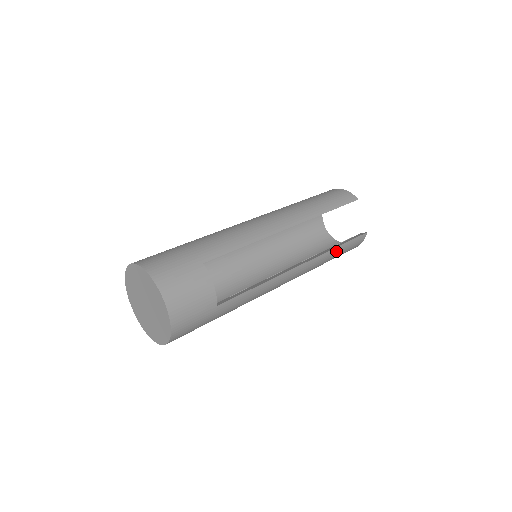
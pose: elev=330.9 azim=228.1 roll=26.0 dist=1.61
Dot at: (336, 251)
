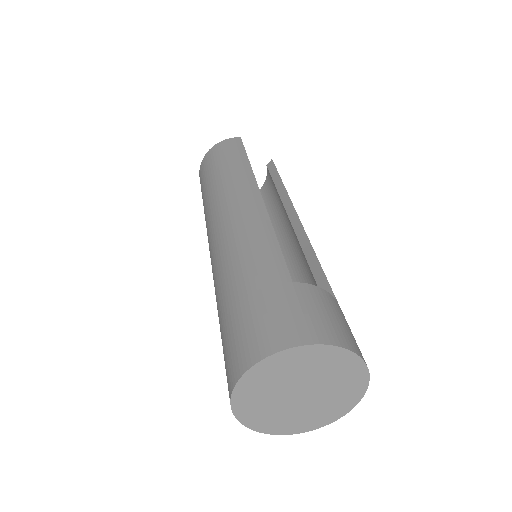
Dot at: occluded
